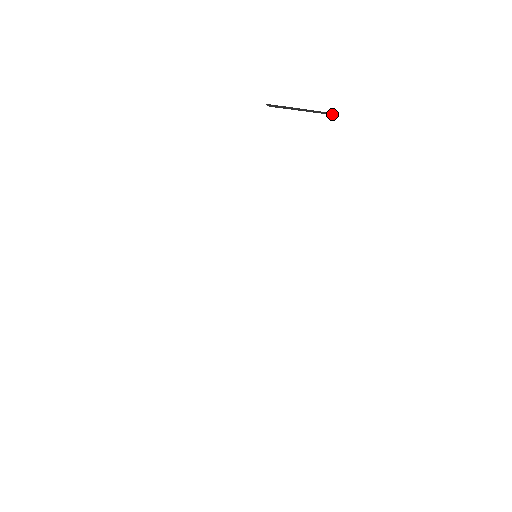
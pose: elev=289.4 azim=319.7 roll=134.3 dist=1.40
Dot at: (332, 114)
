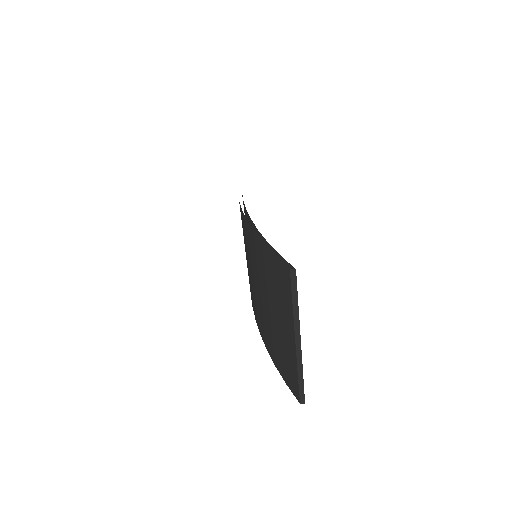
Dot at: occluded
